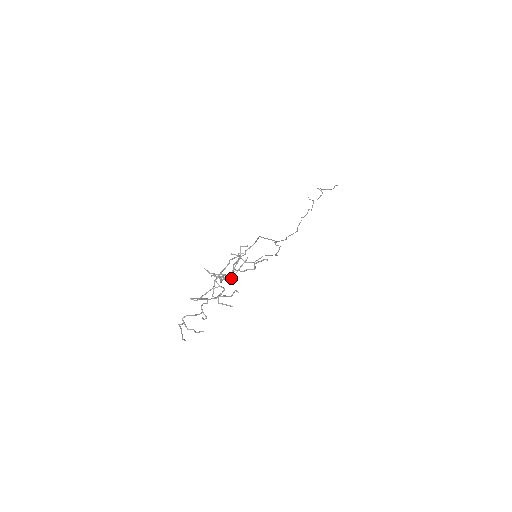
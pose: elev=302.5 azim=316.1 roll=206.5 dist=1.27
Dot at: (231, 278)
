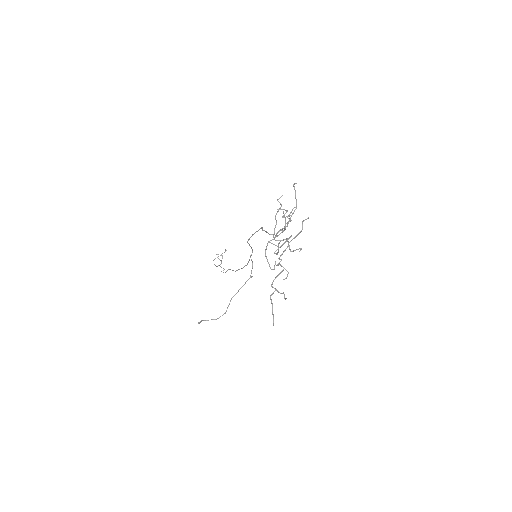
Dot at: (285, 229)
